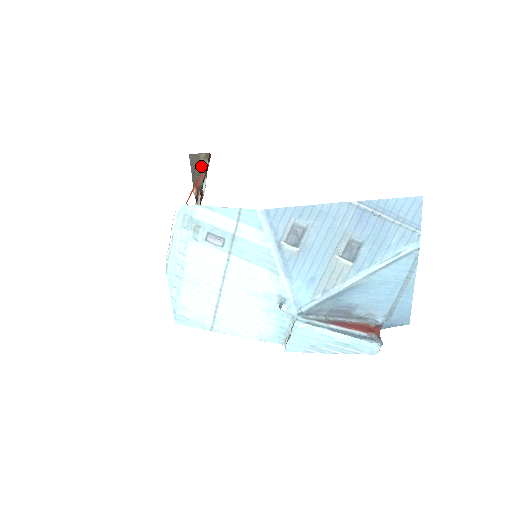
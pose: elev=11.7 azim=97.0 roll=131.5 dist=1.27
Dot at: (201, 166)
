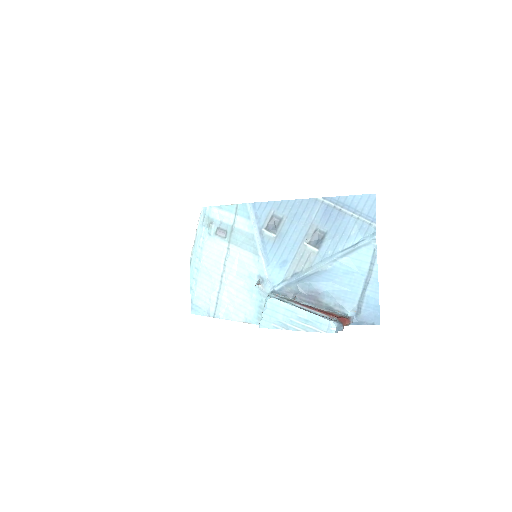
Dot at: occluded
